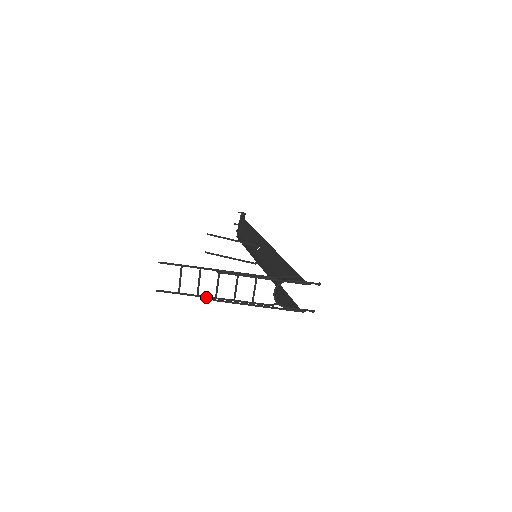
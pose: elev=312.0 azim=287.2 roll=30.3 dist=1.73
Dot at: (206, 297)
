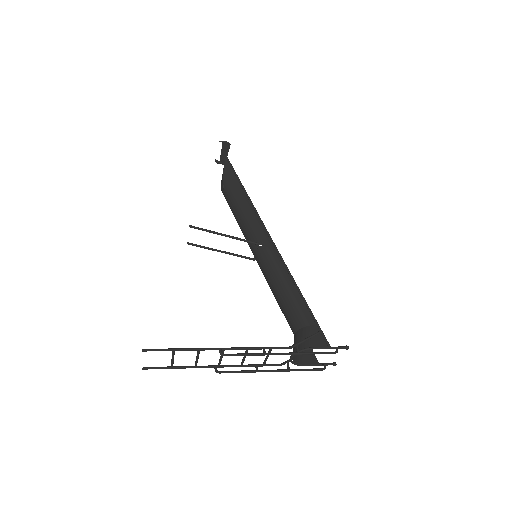
Dot at: (207, 367)
